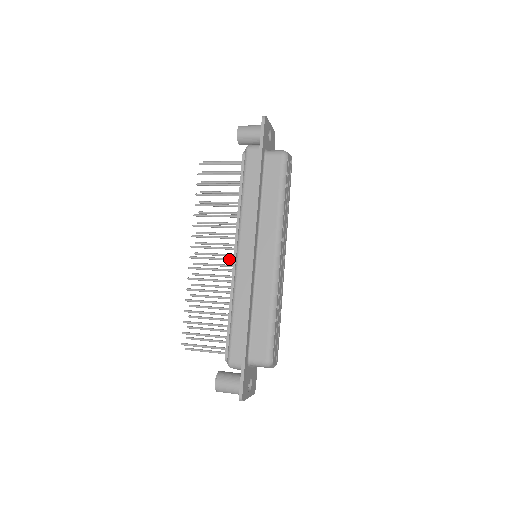
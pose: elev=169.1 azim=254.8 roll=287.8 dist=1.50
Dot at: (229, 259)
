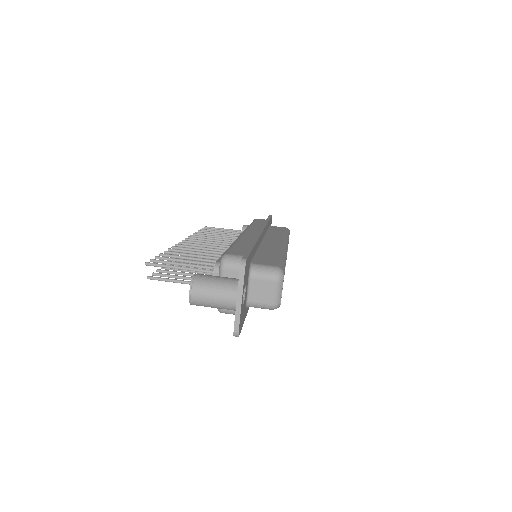
Dot at: occluded
